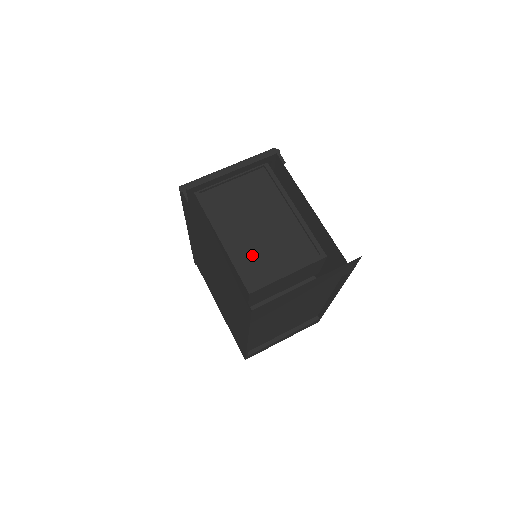
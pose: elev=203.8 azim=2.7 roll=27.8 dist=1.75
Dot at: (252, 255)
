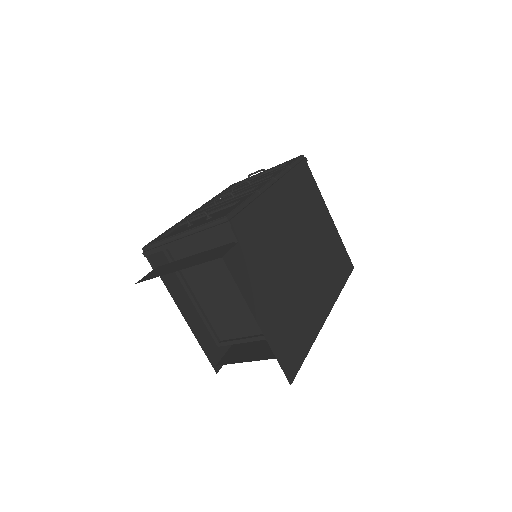
Dot at: (219, 315)
